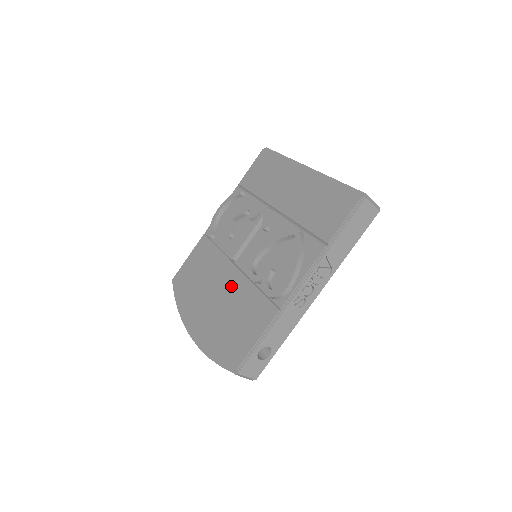
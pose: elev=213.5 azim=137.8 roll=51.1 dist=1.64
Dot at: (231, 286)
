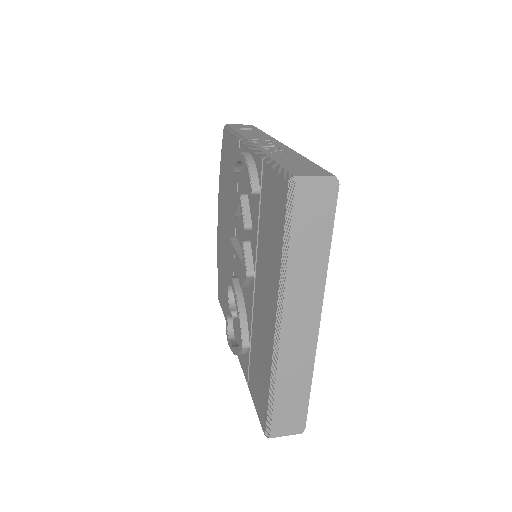
Dot at: (229, 253)
